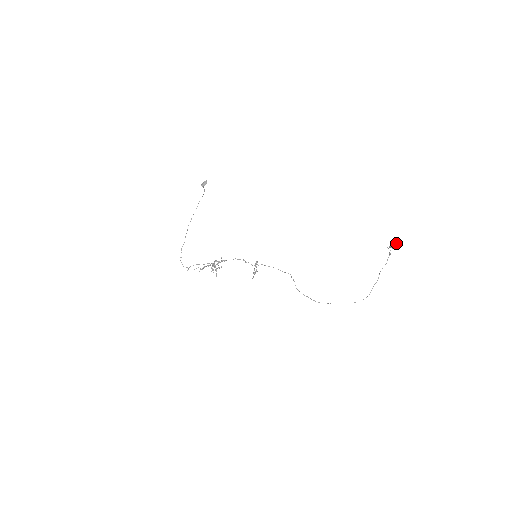
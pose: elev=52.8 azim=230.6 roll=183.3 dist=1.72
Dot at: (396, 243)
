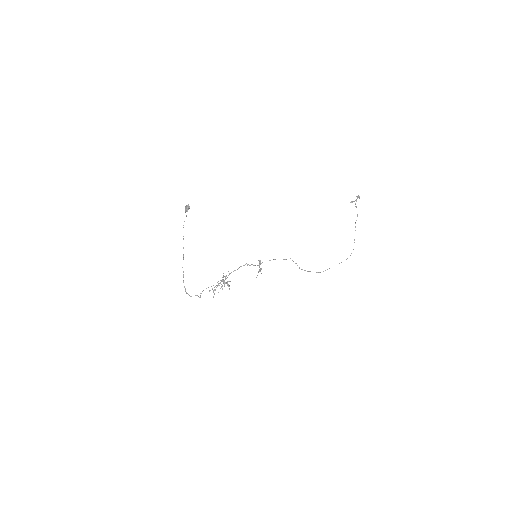
Dot at: (358, 196)
